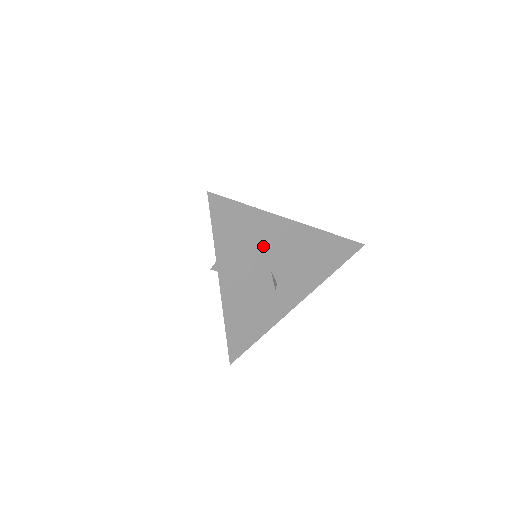
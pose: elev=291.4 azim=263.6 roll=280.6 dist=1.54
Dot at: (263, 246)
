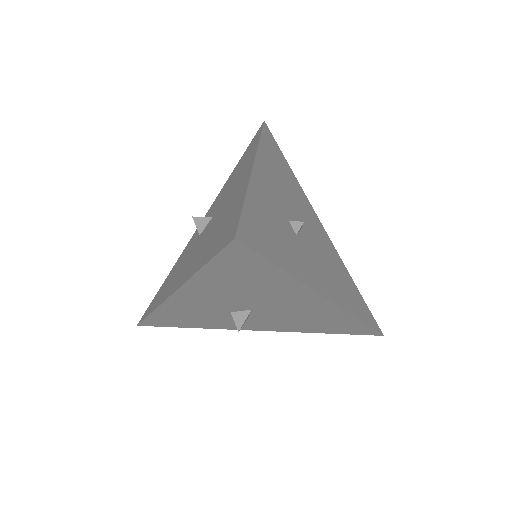
Dot at: (264, 296)
